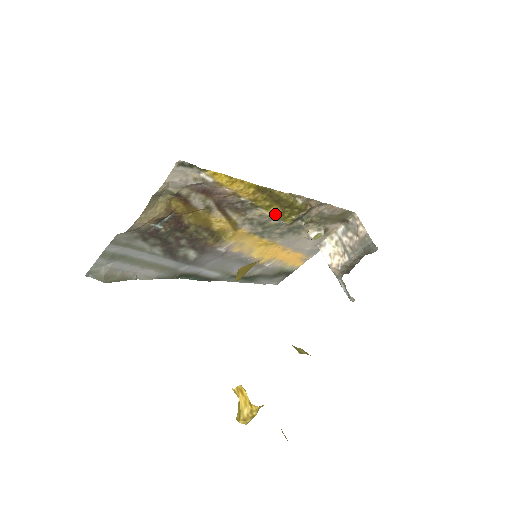
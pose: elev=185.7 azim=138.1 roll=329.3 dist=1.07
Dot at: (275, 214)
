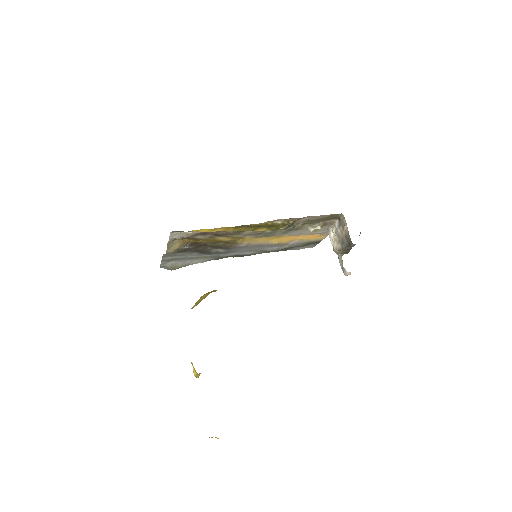
Dot at: (264, 230)
